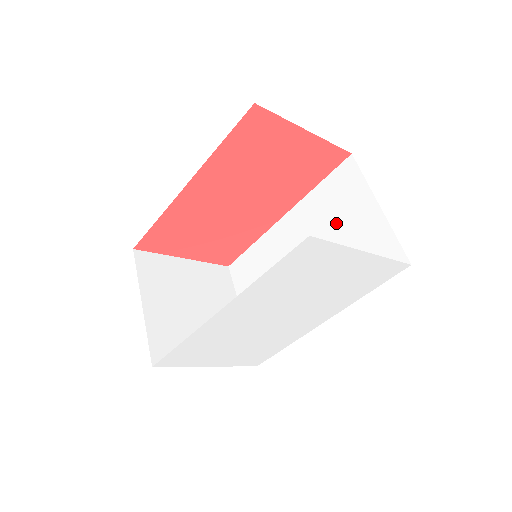
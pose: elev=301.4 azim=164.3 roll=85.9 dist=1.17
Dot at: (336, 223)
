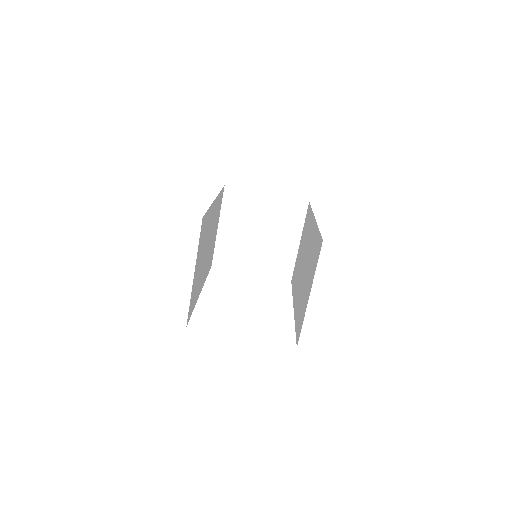
Dot at: (309, 270)
